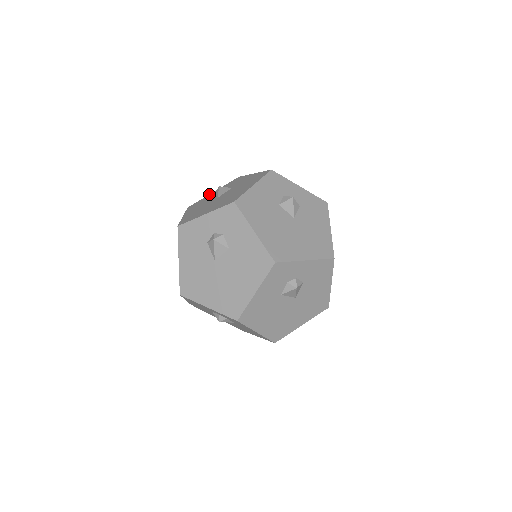
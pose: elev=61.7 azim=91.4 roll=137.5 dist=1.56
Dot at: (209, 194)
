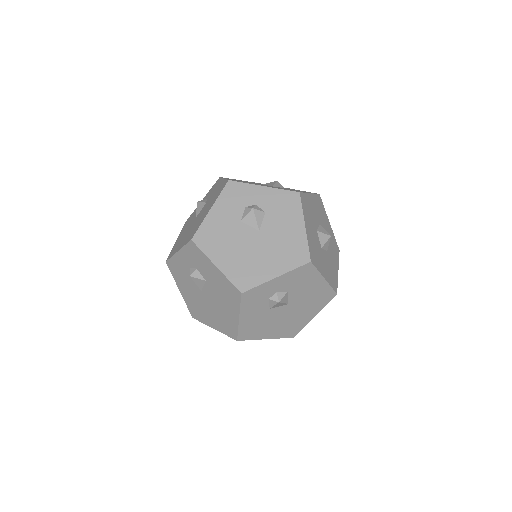
Dot at: occluded
